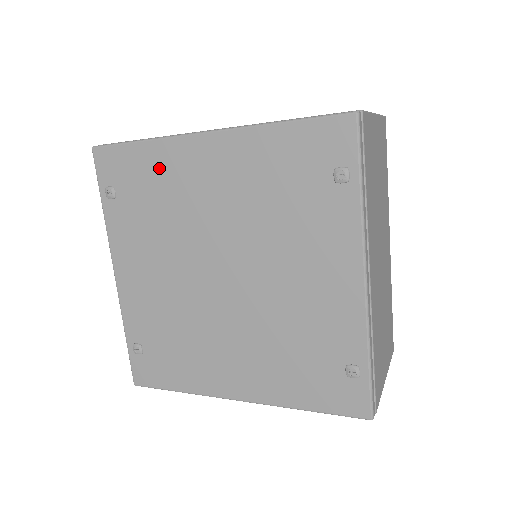
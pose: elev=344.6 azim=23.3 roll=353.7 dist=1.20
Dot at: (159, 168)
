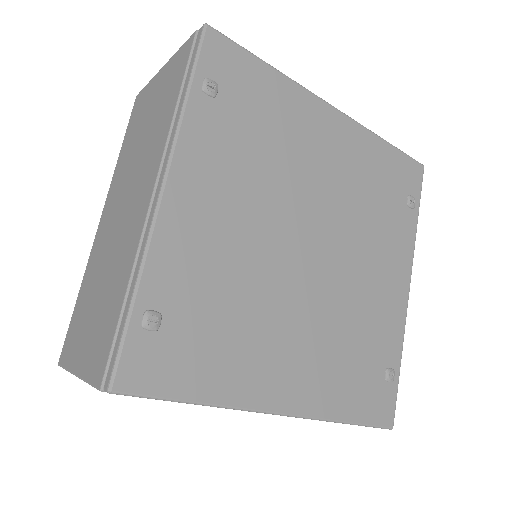
Dot at: (282, 104)
